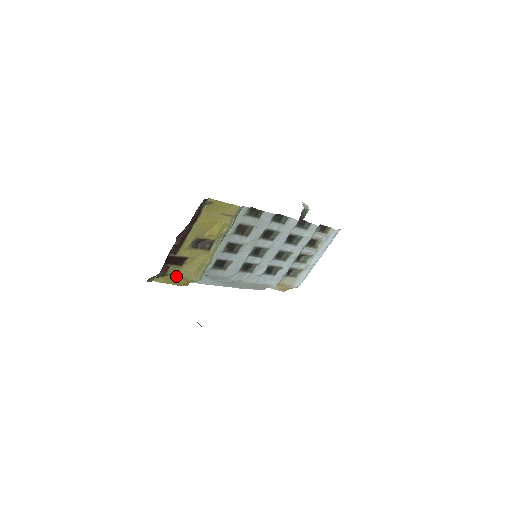
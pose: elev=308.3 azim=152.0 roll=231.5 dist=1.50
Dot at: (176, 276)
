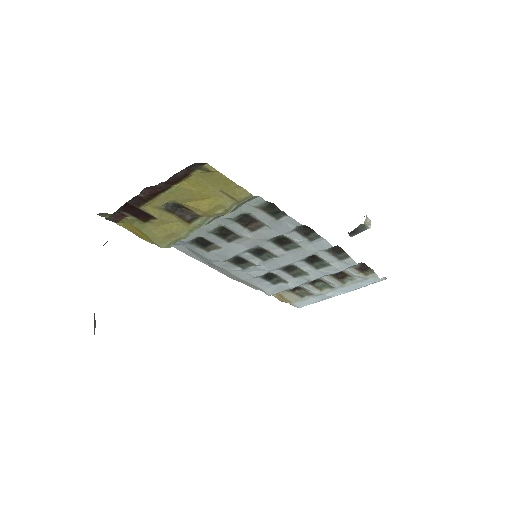
Dot at: (137, 228)
